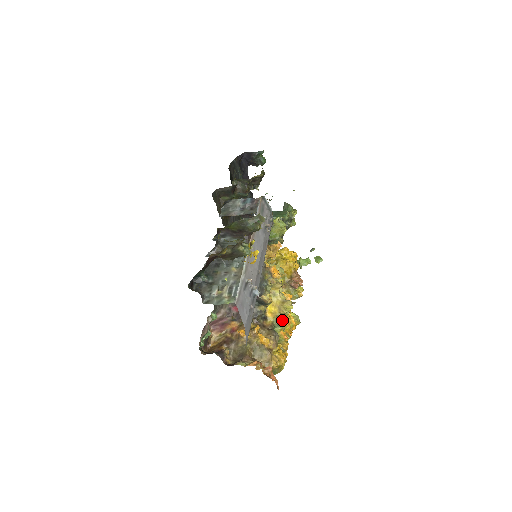
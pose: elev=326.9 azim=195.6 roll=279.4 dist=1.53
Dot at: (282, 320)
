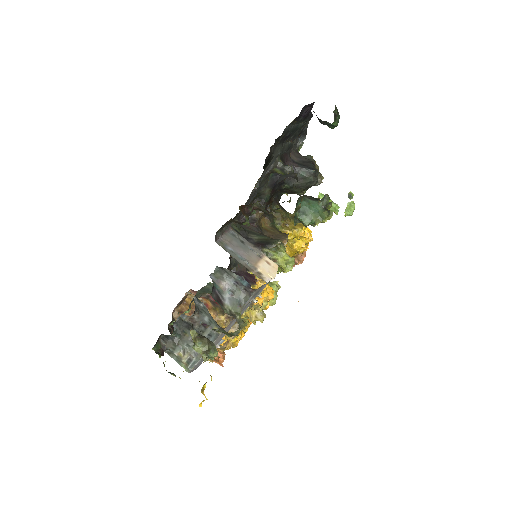
Dot at: occluded
